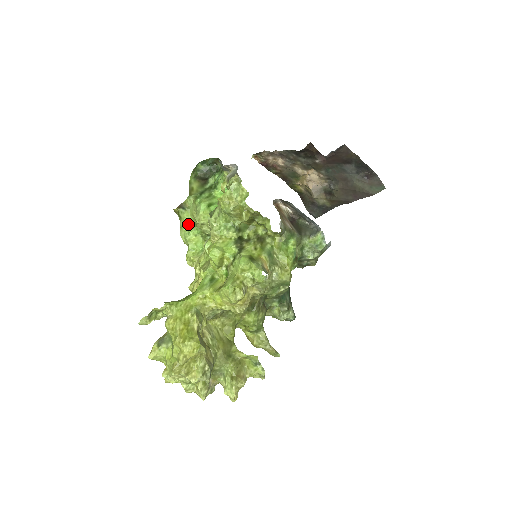
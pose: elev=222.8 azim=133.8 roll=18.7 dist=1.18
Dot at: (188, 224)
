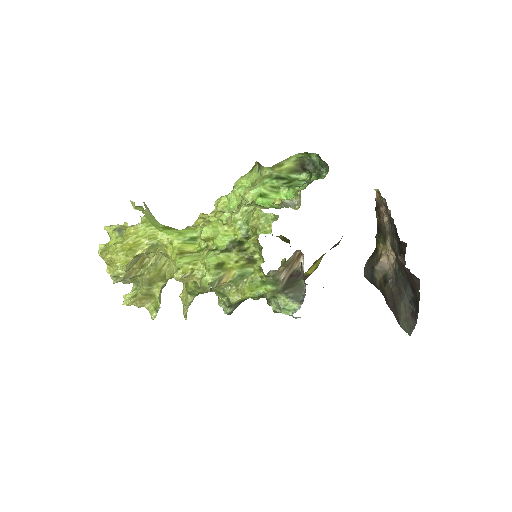
Dot at: (249, 181)
